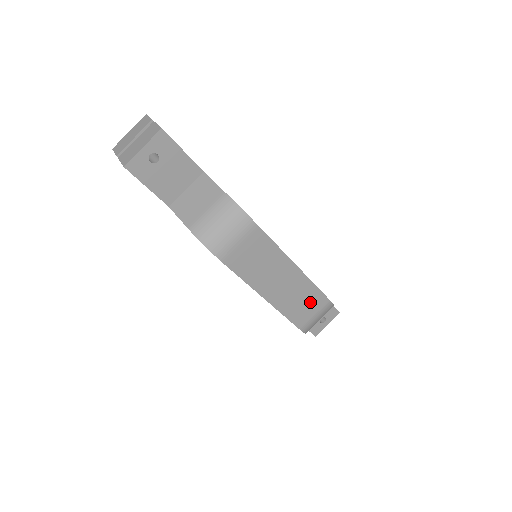
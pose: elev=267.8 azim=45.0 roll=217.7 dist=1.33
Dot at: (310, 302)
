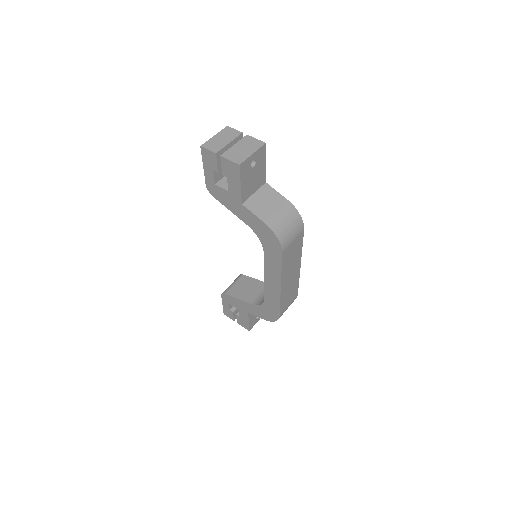
Dot at: (292, 295)
